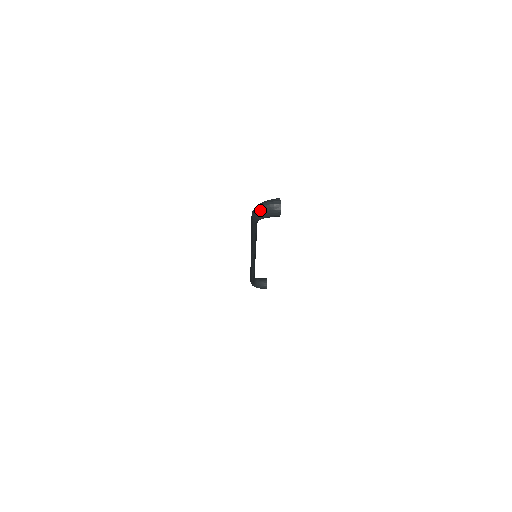
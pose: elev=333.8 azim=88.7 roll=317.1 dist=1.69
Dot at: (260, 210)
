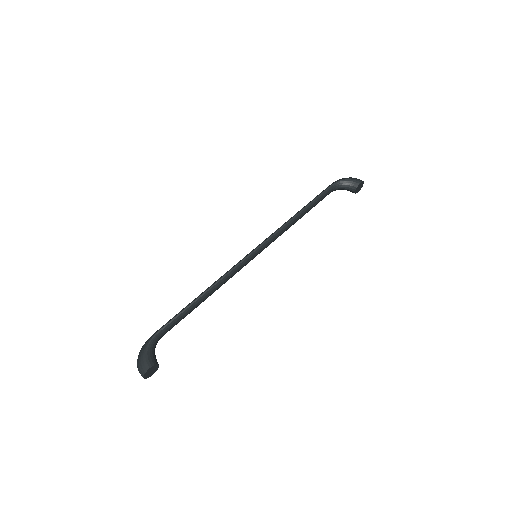
Dot at: occluded
